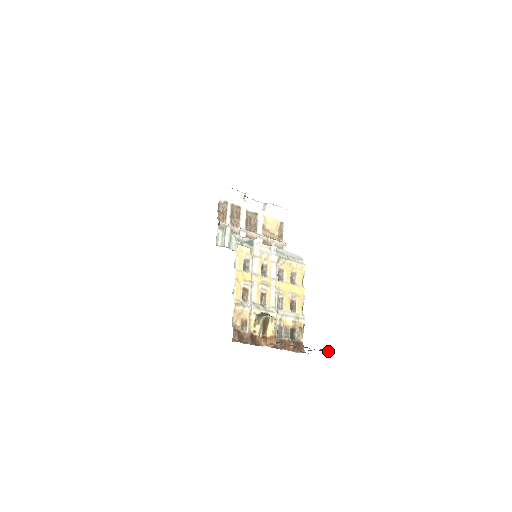
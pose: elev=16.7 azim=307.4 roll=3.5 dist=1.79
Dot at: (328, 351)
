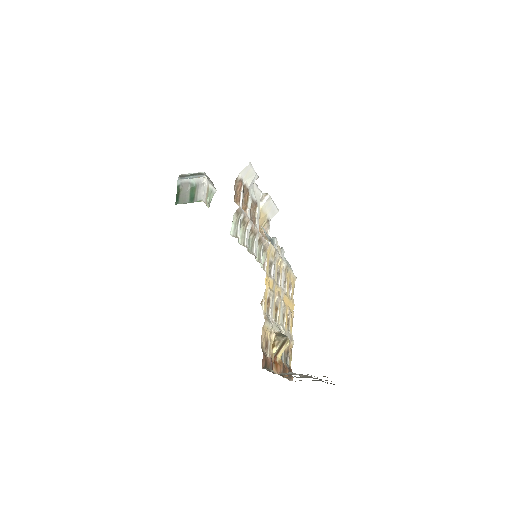
Dot at: occluded
